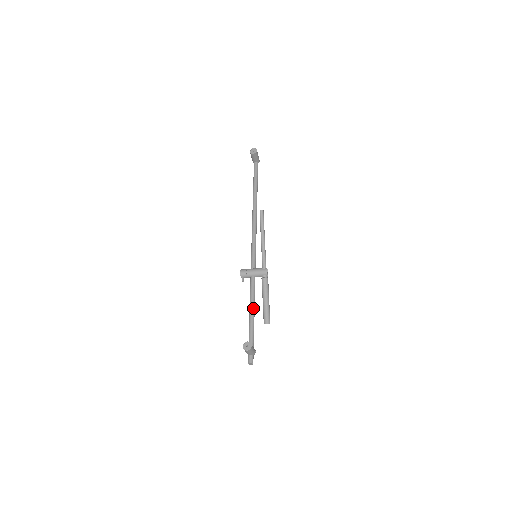
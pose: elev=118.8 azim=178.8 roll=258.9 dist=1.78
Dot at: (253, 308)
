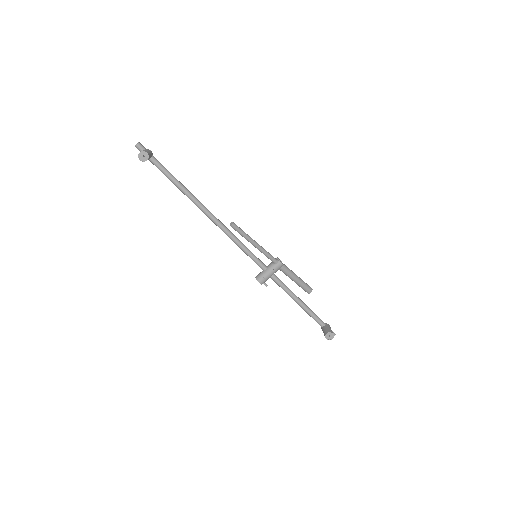
Dot at: (298, 300)
